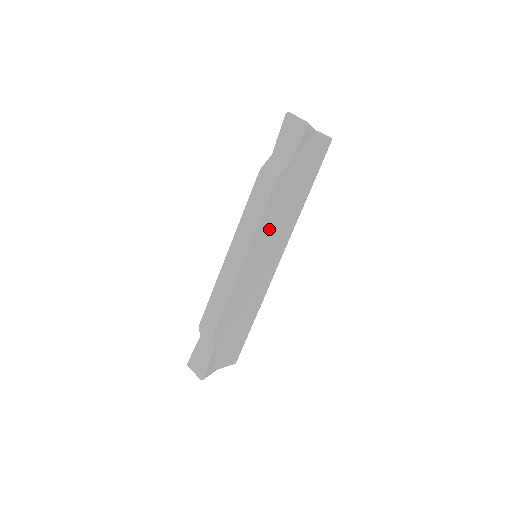
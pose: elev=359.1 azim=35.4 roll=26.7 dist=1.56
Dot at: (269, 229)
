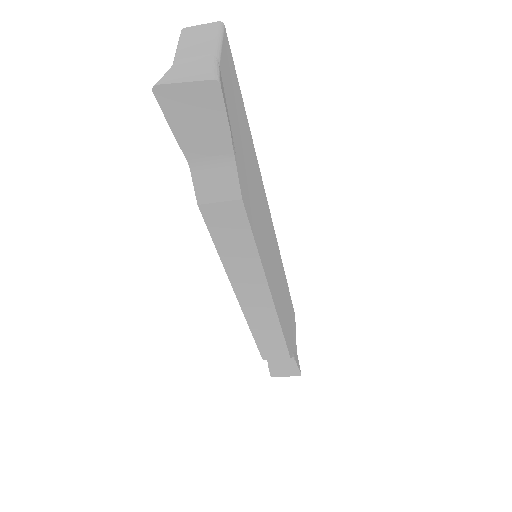
Dot at: (261, 235)
